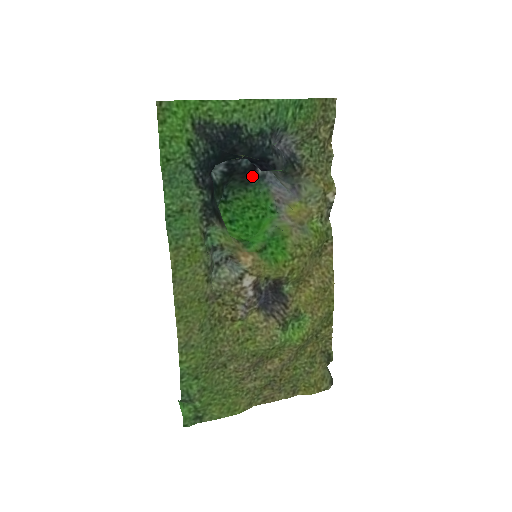
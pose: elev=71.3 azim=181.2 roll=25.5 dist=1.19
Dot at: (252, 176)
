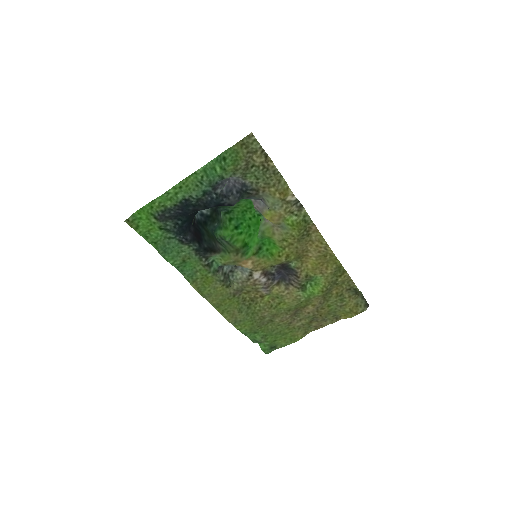
Dot at: occluded
